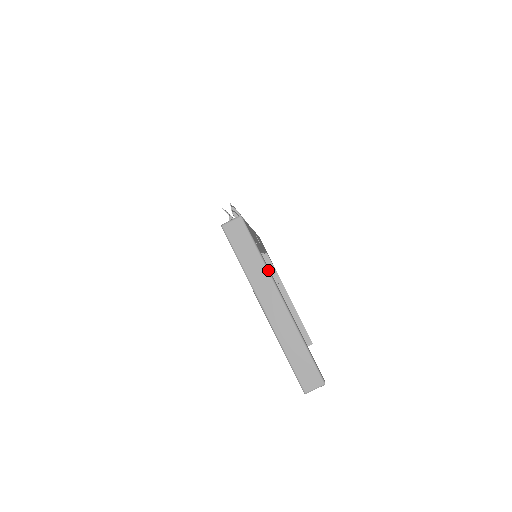
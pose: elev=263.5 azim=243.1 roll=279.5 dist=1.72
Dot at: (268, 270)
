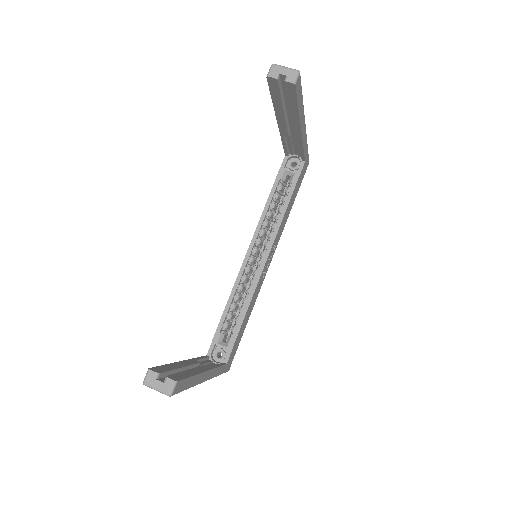
Dot at: occluded
